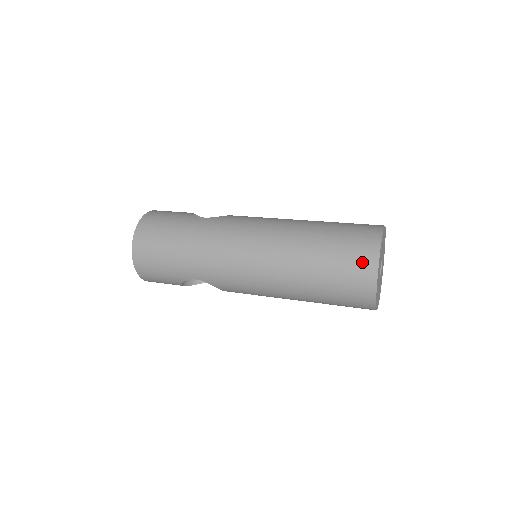
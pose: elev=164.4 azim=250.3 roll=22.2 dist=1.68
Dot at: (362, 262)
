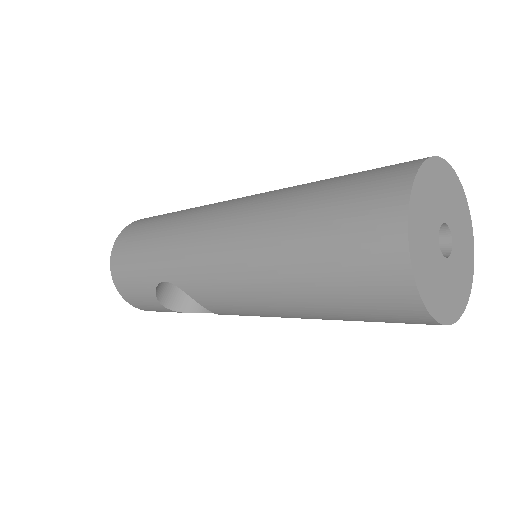
Dot at: (381, 194)
